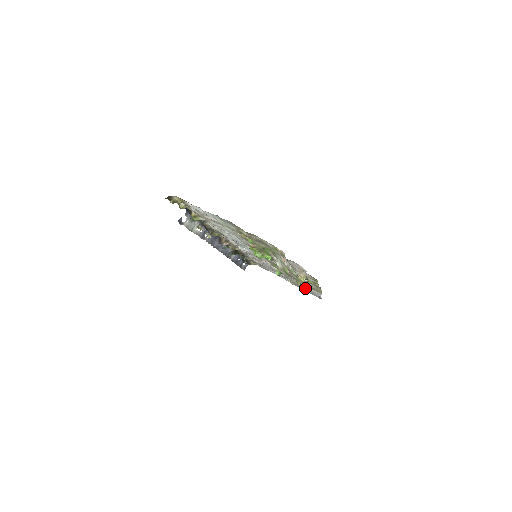
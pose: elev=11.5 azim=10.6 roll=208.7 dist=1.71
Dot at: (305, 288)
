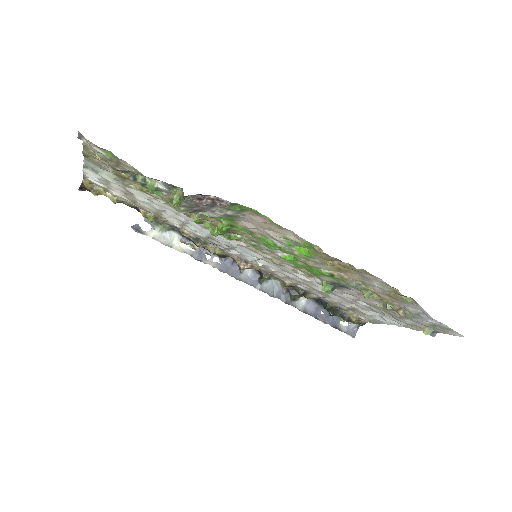
Dot at: (404, 313)
